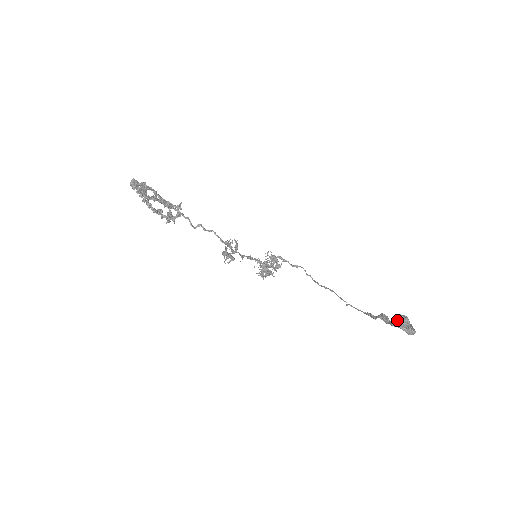
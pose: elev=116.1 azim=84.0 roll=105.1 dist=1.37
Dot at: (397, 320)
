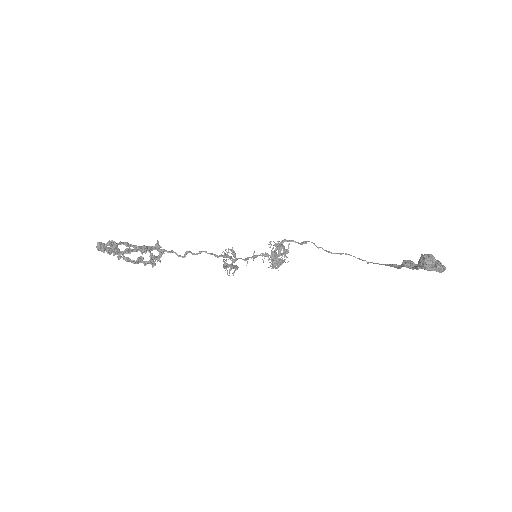
Dot at: (421, 263)
